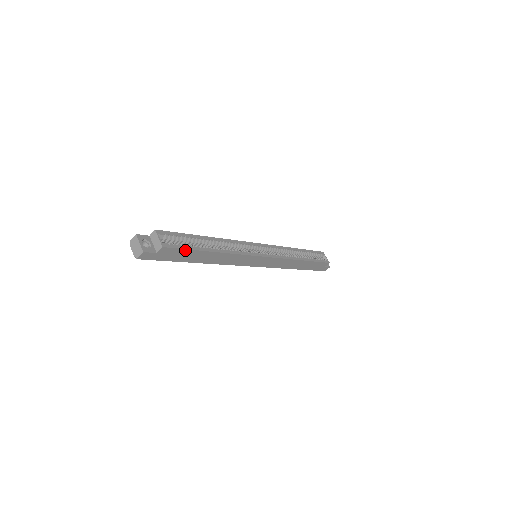
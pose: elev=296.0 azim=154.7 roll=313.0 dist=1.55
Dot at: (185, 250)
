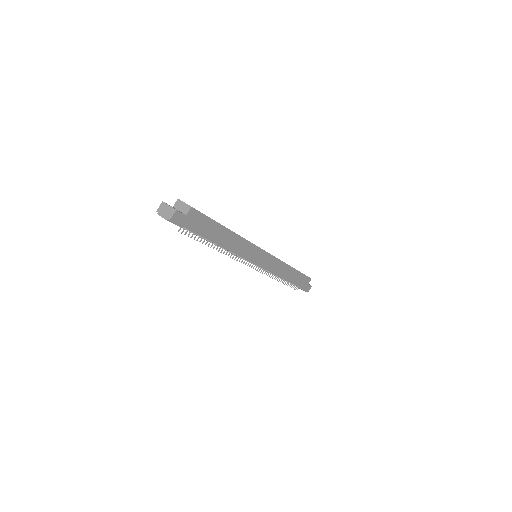
Dot at: (208, 218)
